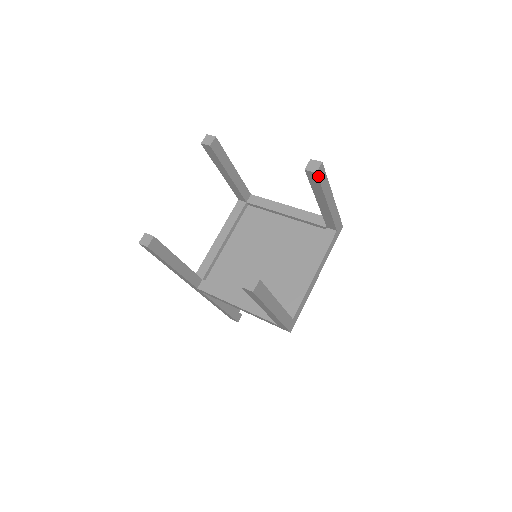
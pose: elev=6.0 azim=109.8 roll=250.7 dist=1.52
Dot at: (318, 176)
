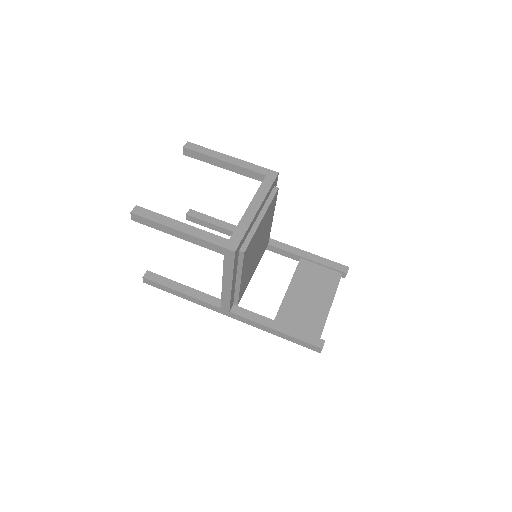
Dot at: (188, 149)
